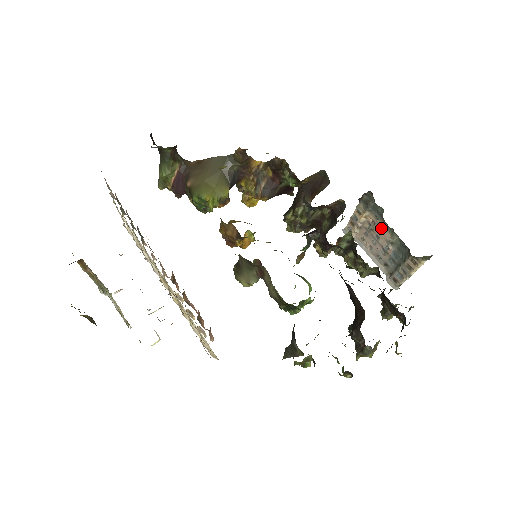
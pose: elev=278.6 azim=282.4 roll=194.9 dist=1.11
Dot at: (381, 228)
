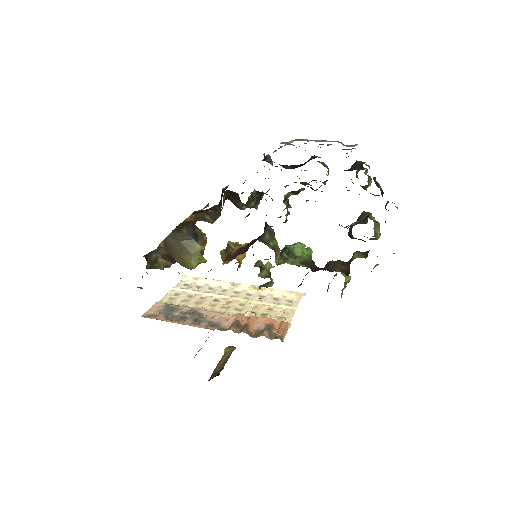
Dot at: occluded
